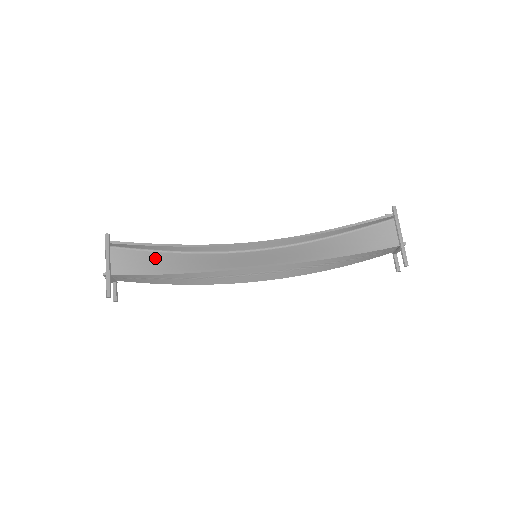
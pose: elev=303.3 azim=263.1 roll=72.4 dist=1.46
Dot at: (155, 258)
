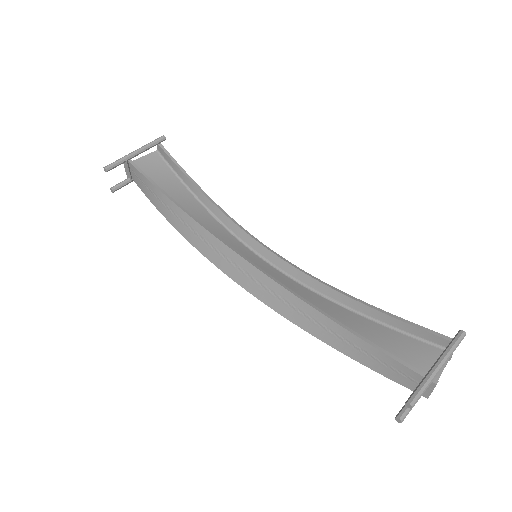
Dot at: (177, 187)
